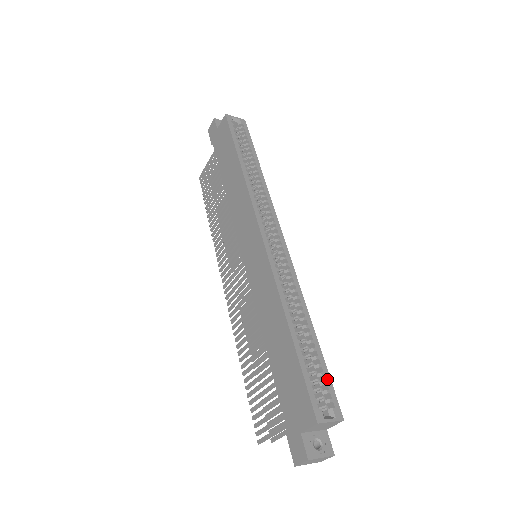
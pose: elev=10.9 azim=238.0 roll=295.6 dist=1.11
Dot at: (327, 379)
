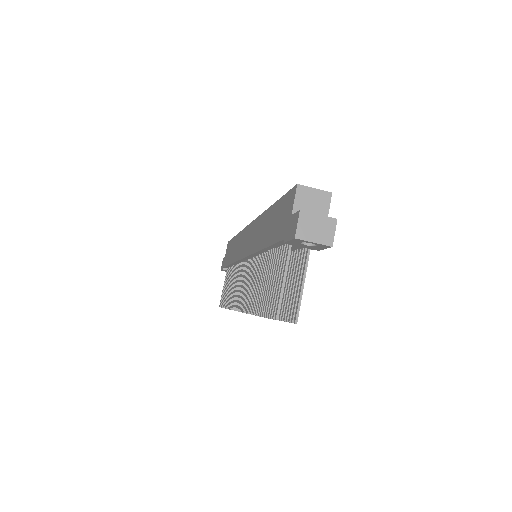
Dot at: occluded
